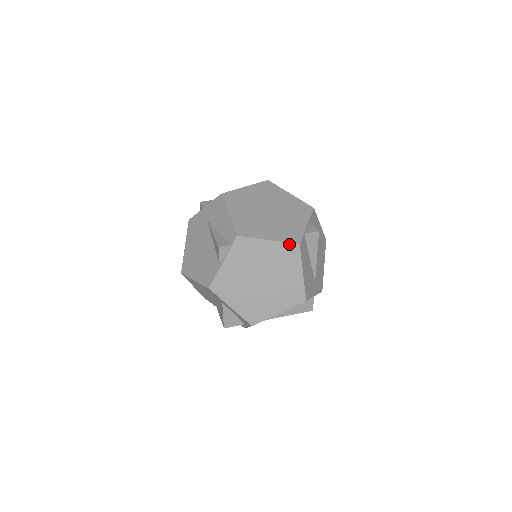
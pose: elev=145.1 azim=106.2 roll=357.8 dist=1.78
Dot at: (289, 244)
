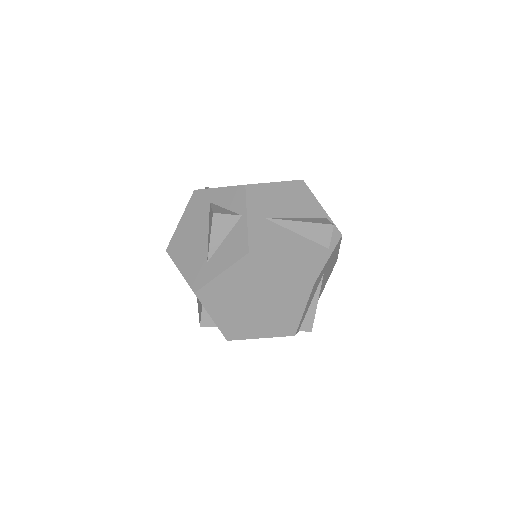
Dot at: occluded
